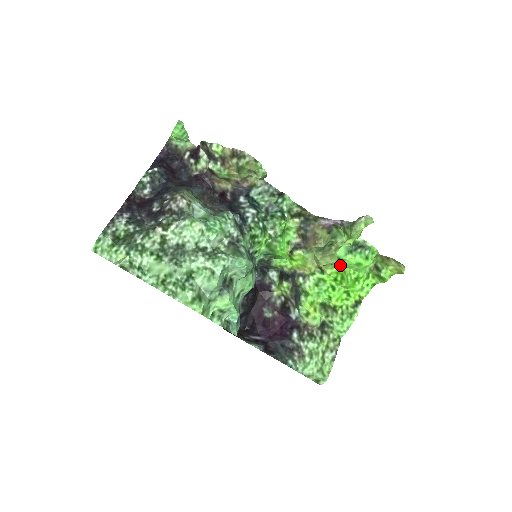
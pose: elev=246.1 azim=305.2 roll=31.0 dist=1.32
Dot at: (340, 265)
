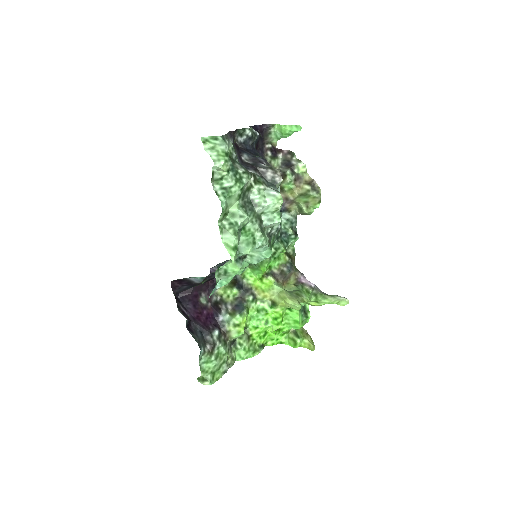
Dot at: (285, 312)
